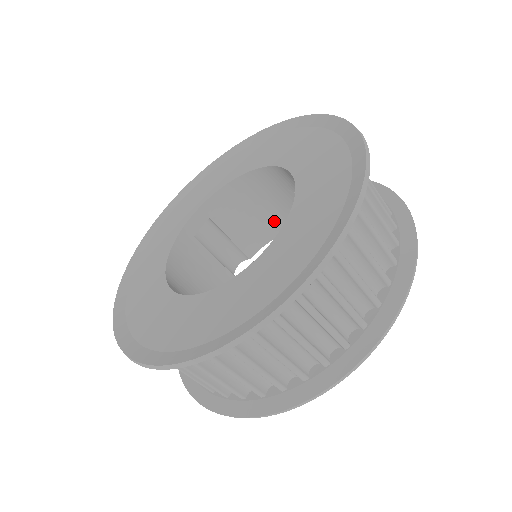
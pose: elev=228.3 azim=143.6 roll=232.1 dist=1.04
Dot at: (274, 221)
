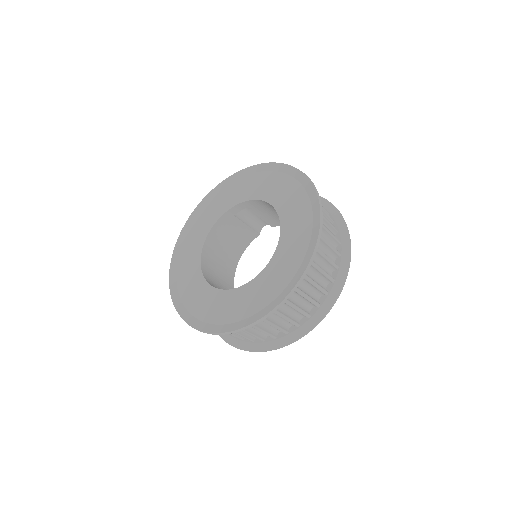
Dot at: occluded
